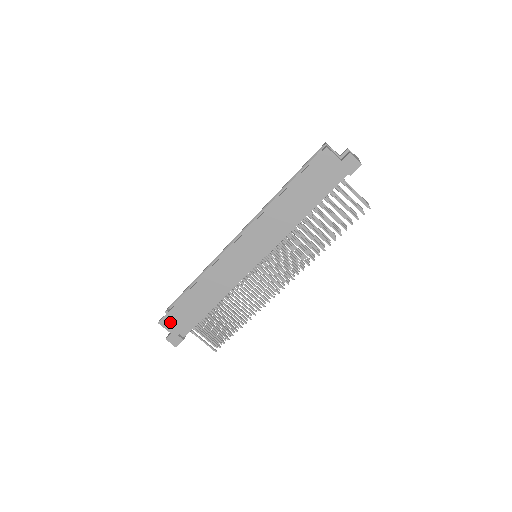
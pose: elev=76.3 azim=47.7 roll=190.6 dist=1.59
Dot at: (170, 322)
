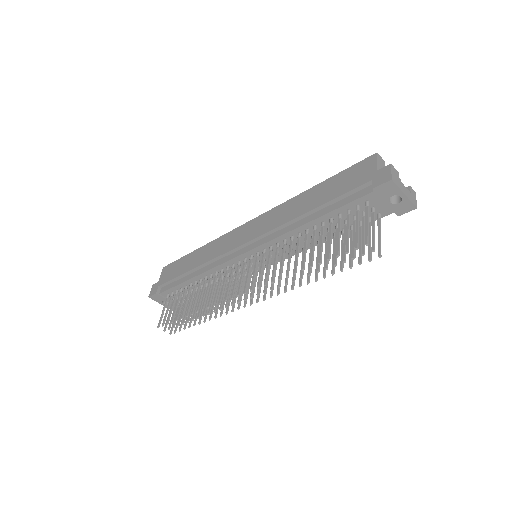
Dot at: (167, 271)
